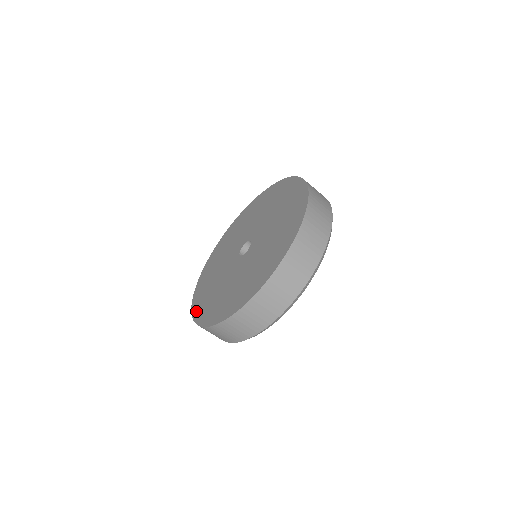
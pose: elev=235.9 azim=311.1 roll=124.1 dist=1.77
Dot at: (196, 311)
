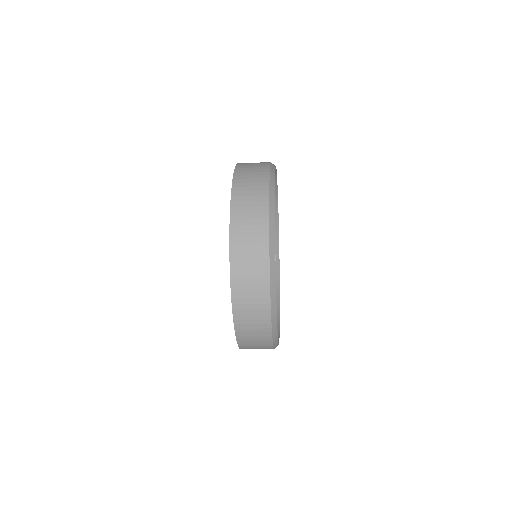
Dot at: occluded
